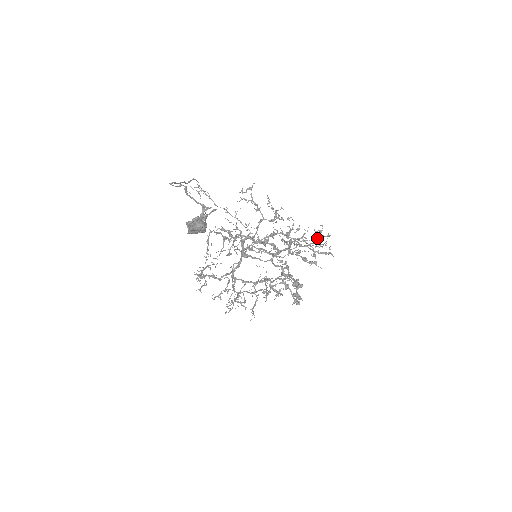
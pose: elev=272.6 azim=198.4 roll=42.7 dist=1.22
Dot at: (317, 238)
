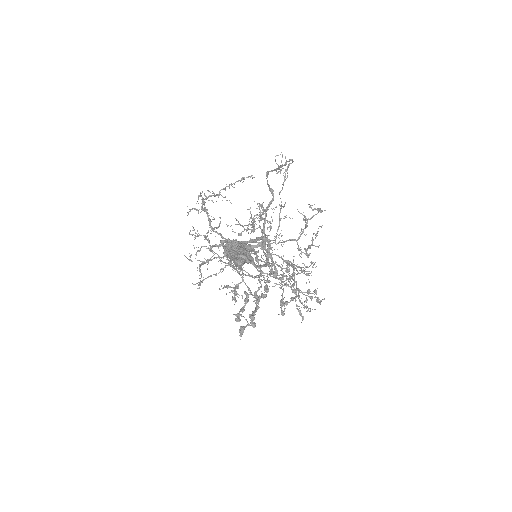
Dot at: occluded
